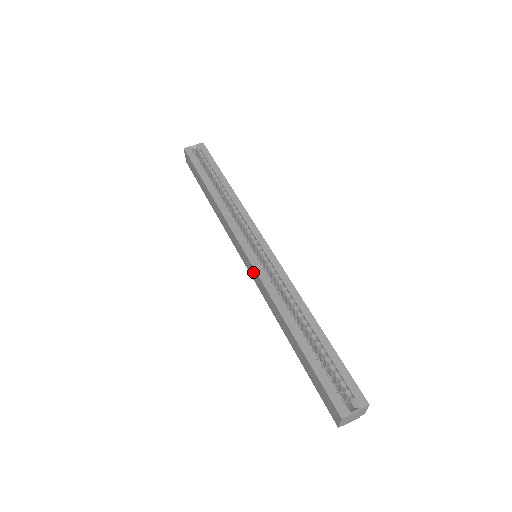
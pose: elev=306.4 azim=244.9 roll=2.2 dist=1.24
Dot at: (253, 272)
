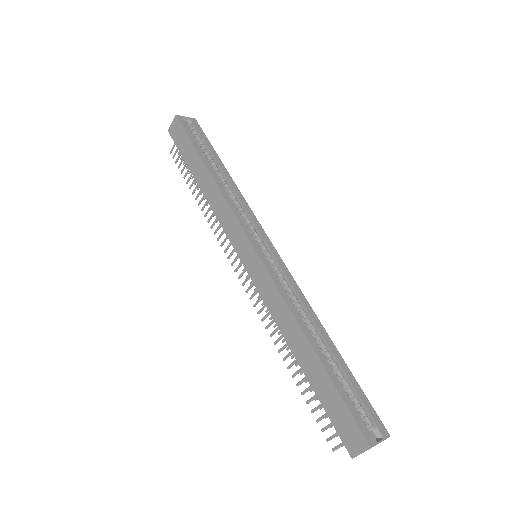
Dot at: (259, 271)
